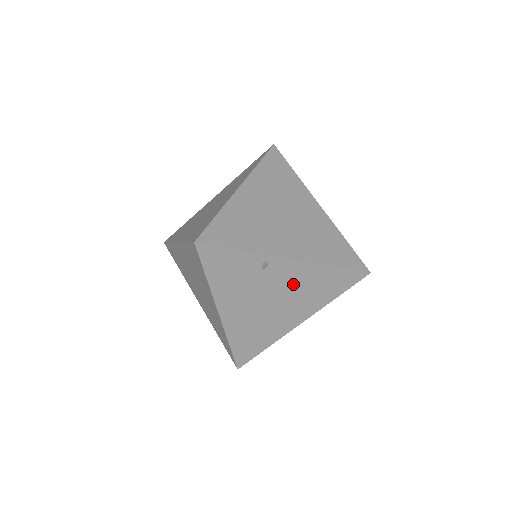
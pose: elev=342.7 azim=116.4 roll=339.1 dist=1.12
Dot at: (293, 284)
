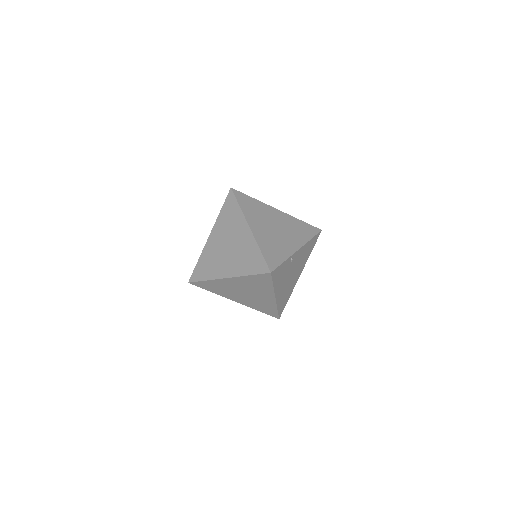
Dot at: (299, 259)
